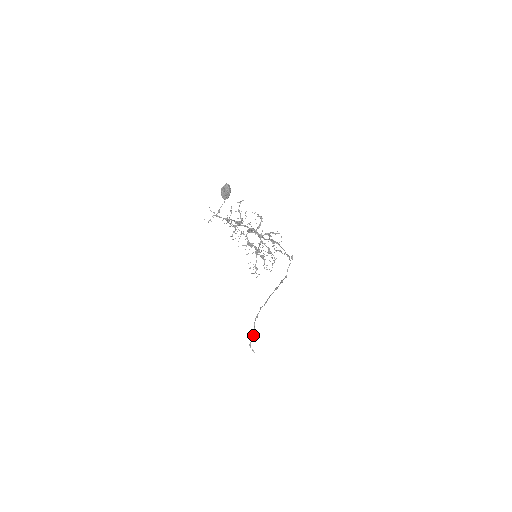
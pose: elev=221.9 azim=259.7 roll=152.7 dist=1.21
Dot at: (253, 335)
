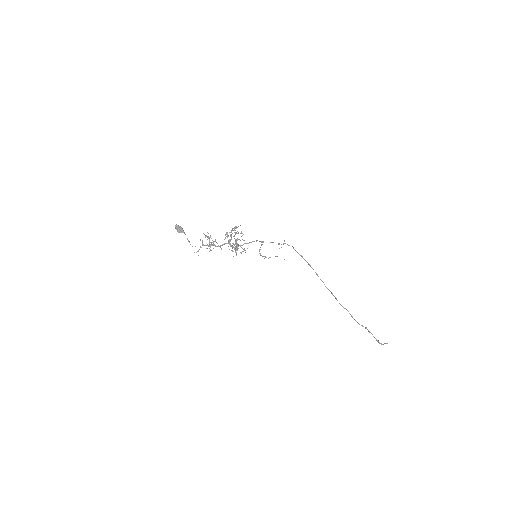
Dot at: (368, 331)
